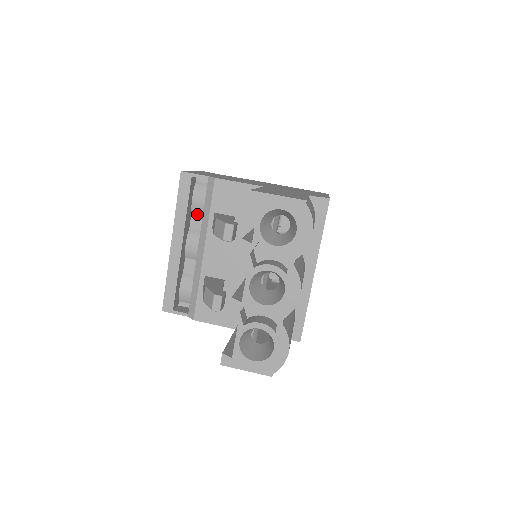
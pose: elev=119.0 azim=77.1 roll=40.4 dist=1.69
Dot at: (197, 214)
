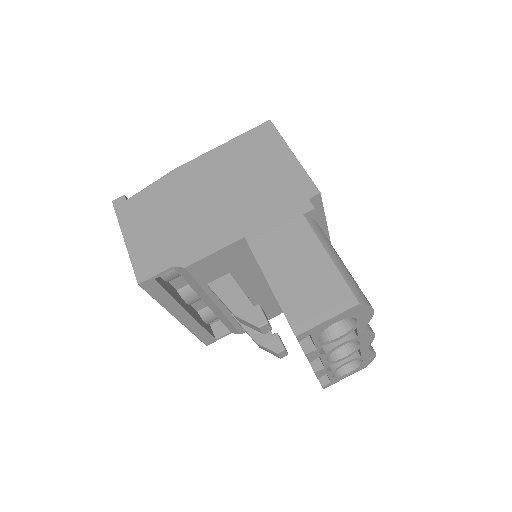
Dot at: (175, 279)
